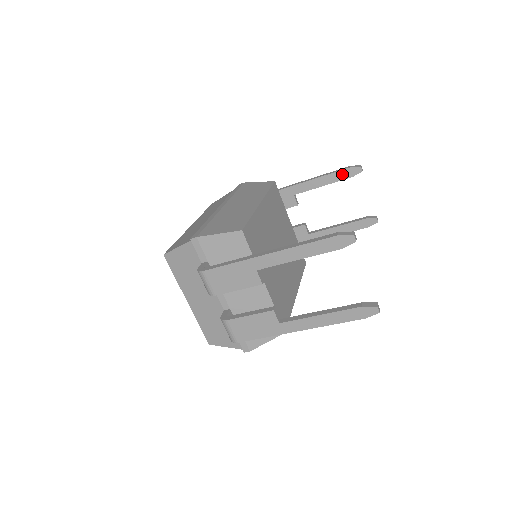
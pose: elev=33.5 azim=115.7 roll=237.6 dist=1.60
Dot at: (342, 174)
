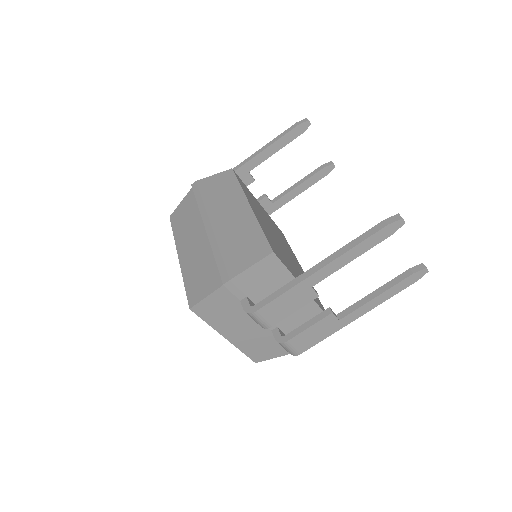
Dot at: (292, 134)
